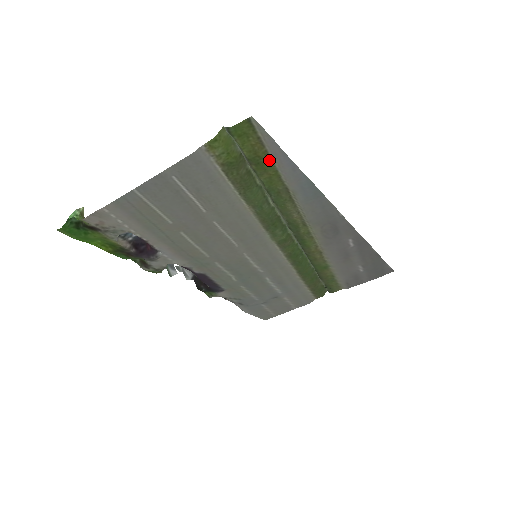
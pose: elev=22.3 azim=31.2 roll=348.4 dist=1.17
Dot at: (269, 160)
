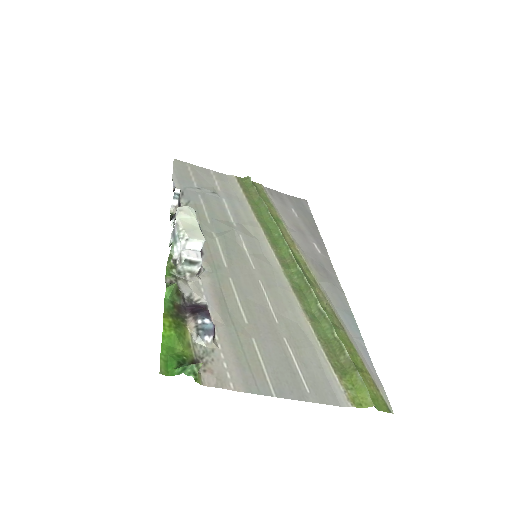
Dot at: (363, 364)
